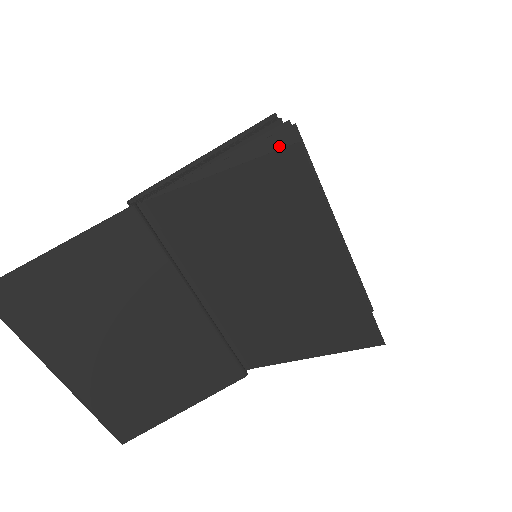
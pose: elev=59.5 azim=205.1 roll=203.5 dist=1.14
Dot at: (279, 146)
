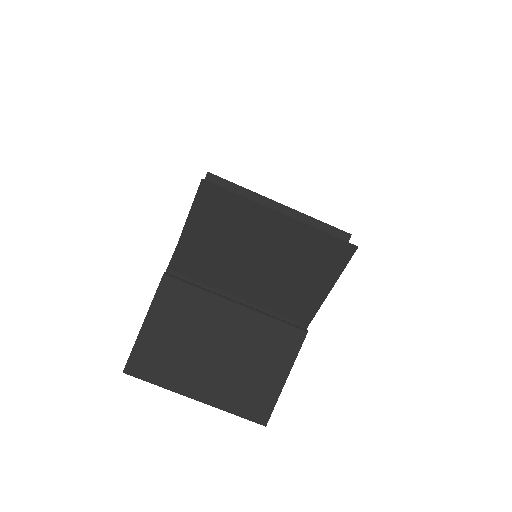
Dot at: occluded
